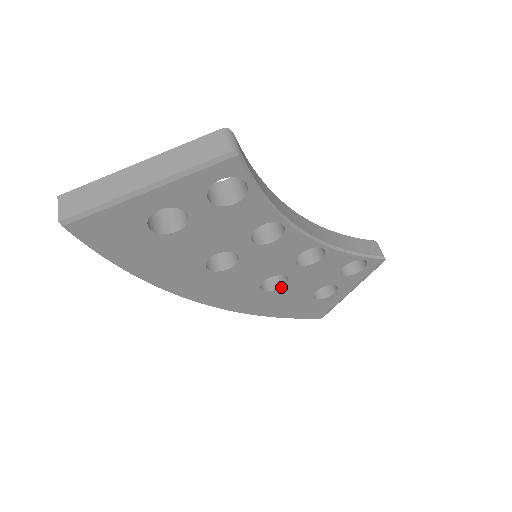
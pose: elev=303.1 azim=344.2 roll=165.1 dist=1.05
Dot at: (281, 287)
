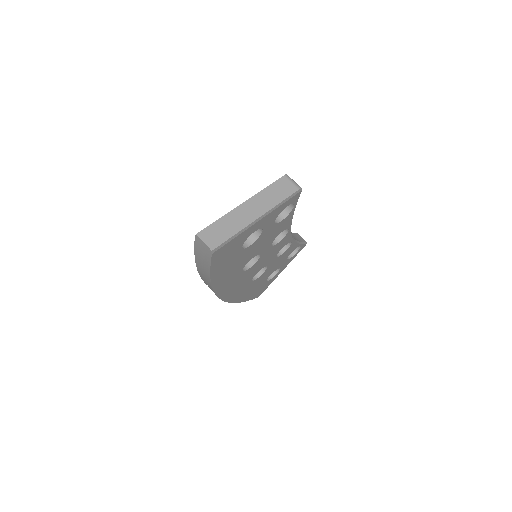
Dot at: (260, 276)
